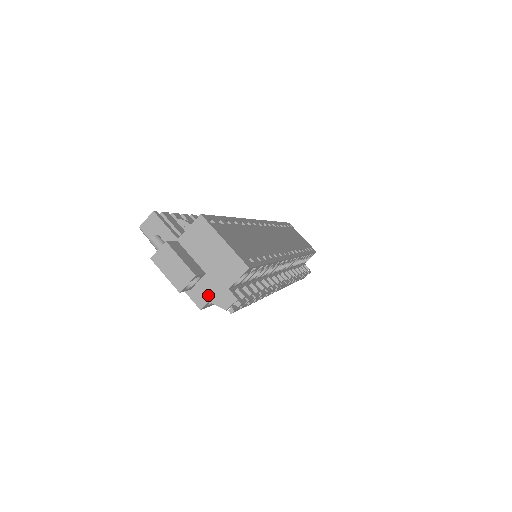
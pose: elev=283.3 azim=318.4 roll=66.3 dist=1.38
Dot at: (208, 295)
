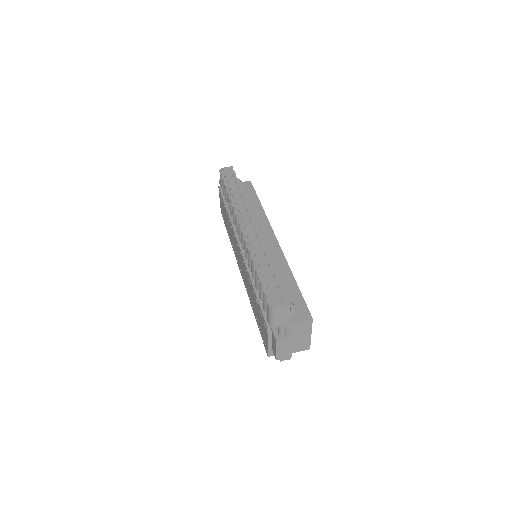
Dot at: occluded
